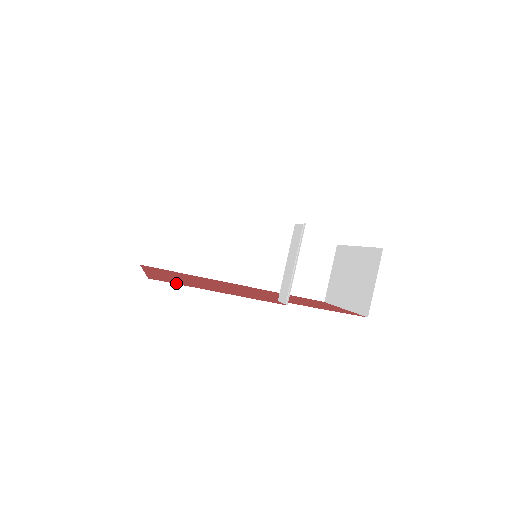
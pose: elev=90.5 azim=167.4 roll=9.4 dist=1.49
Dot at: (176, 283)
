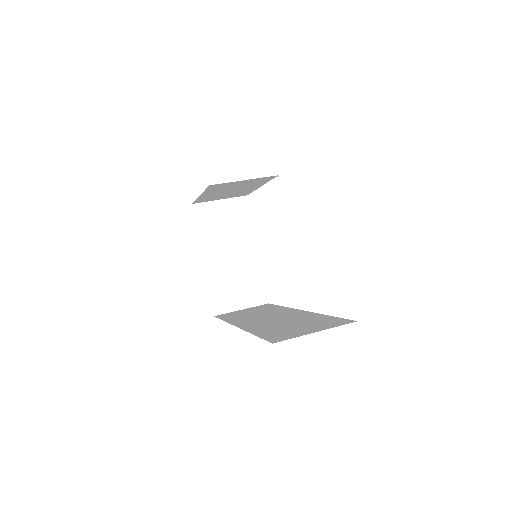
Dot at: occluded
